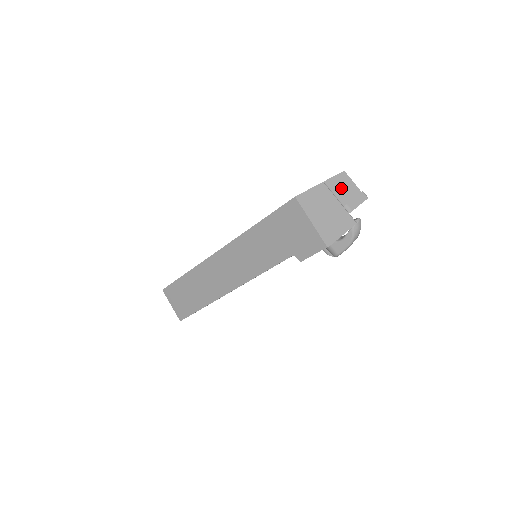
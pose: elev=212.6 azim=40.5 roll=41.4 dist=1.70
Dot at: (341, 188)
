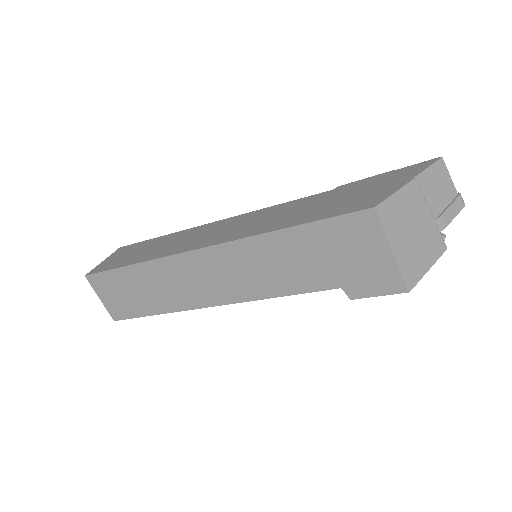
Dot at: (435, 188)
